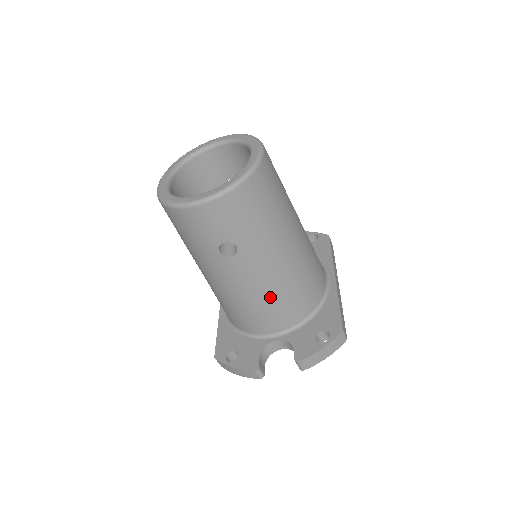
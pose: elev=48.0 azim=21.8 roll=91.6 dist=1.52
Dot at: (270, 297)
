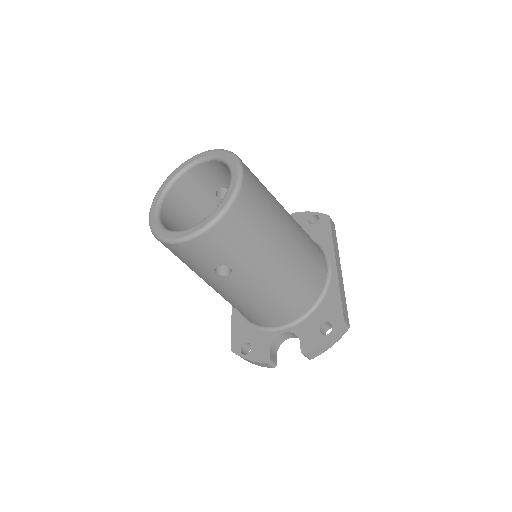
Dot at: (271, 300)
